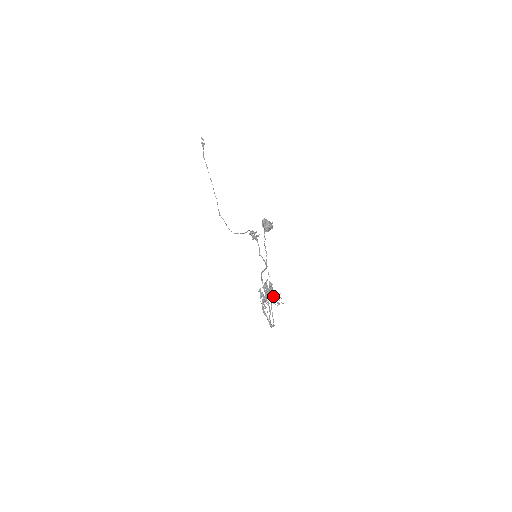
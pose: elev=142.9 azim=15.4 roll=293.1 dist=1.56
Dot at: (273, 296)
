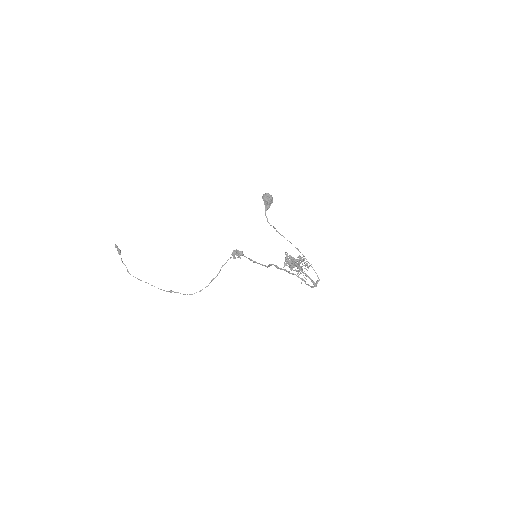
Dot at: (298, 265)
